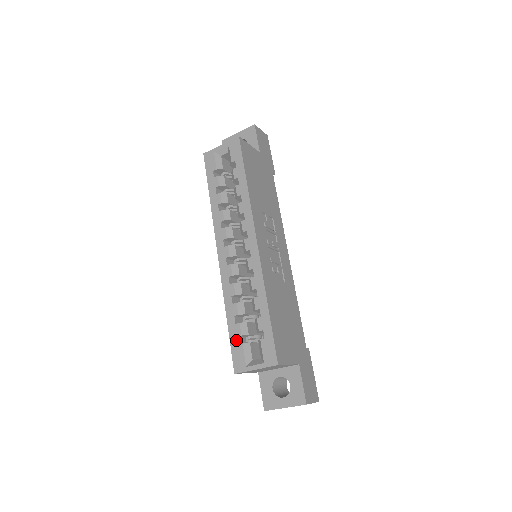
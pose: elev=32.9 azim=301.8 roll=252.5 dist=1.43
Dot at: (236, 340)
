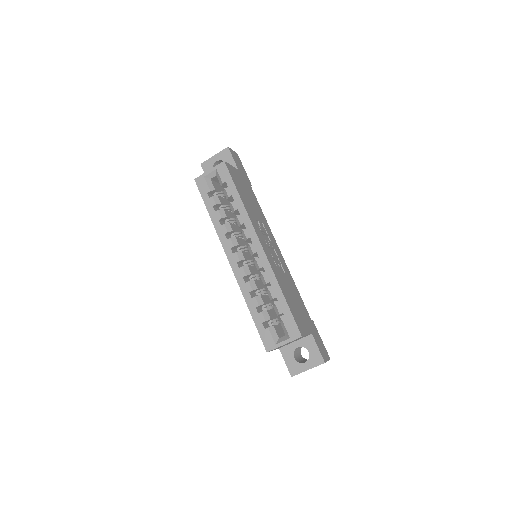
Dot at: (262, 326)
